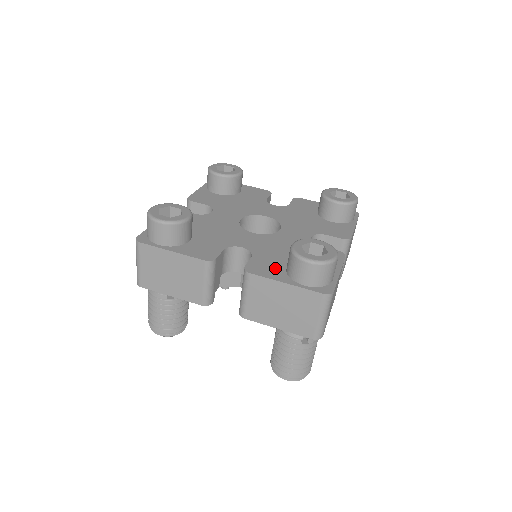
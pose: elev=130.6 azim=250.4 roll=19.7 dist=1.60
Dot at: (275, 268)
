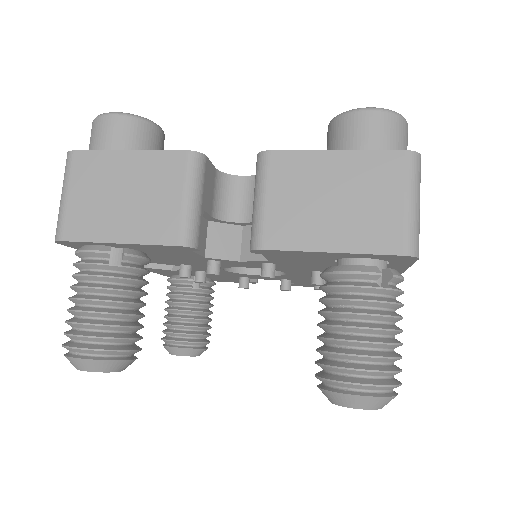
Dot at: occluded
